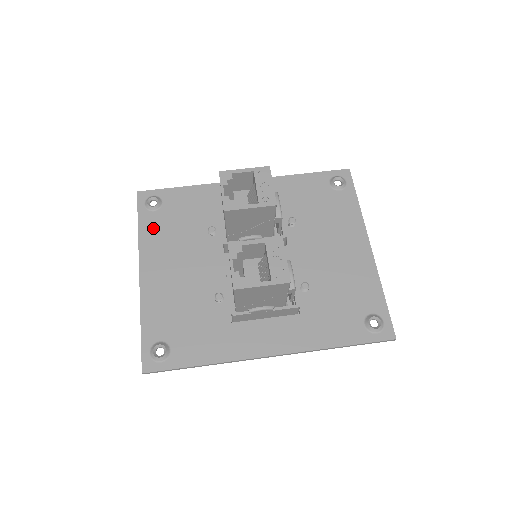
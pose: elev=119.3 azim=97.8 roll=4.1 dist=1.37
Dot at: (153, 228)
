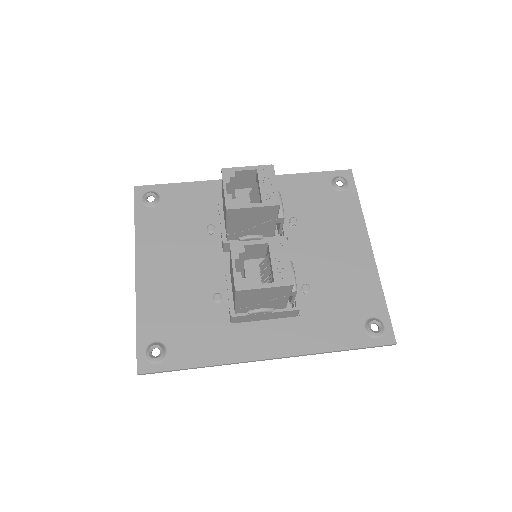
Dot at: (150, 224)
